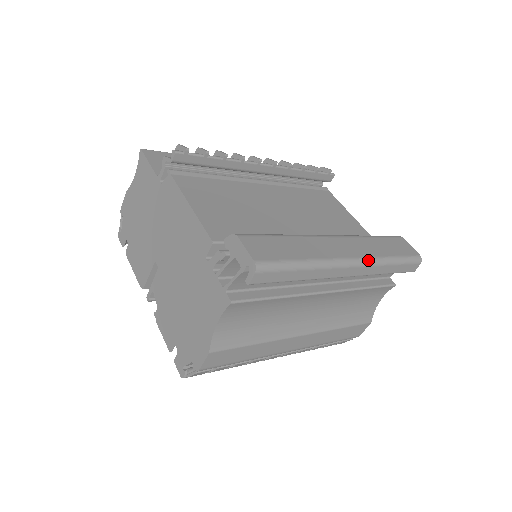
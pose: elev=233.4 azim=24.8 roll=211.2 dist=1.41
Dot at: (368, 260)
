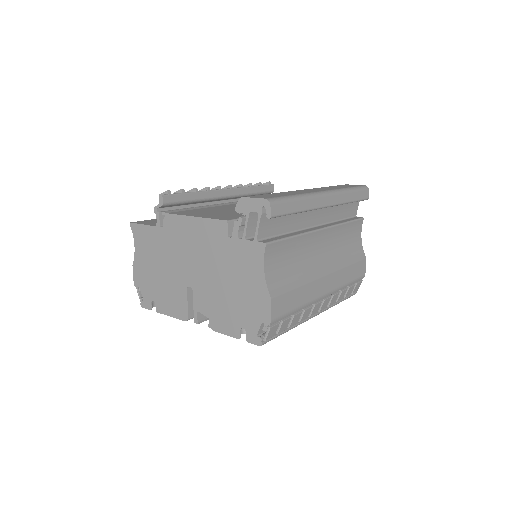
Dot at: (334, 191)
